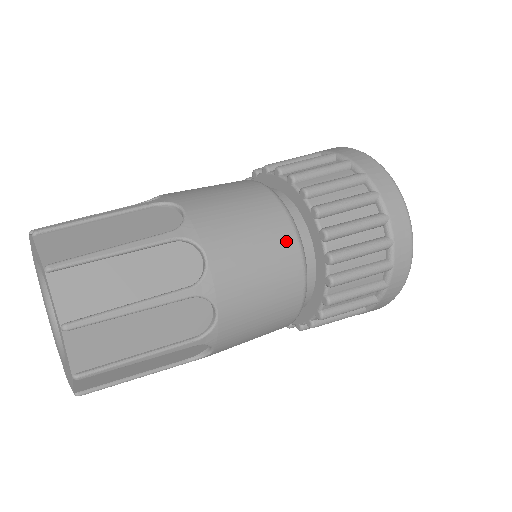
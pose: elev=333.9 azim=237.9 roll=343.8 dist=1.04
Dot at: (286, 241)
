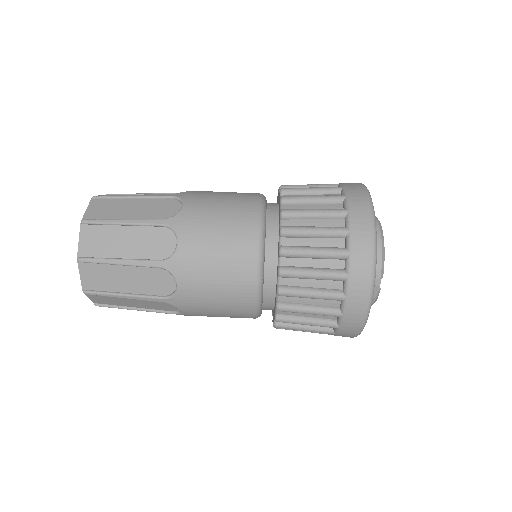
Dot at: (245, 316)
